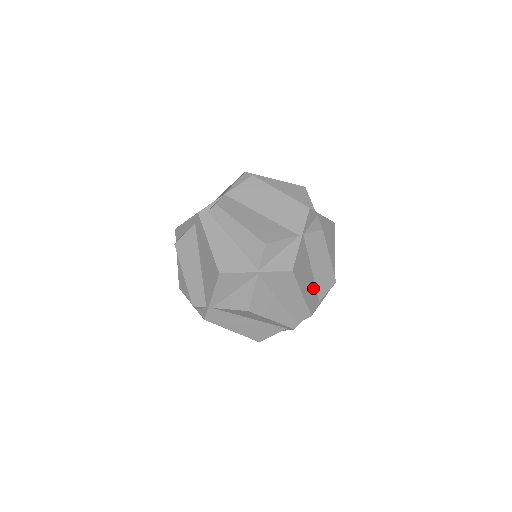
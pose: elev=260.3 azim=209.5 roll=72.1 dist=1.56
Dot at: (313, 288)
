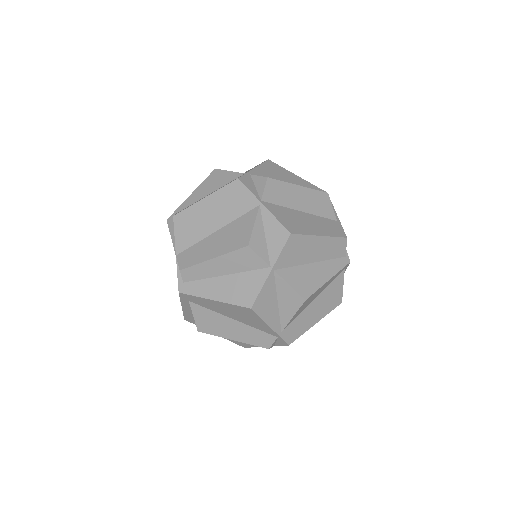
Dot at: (320, 220)
